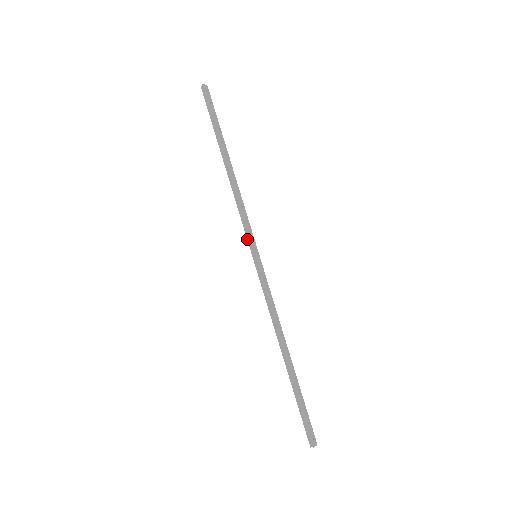
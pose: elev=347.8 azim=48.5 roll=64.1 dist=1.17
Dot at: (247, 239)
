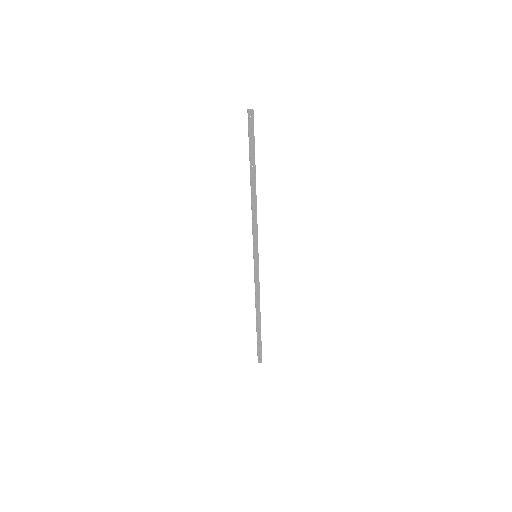
Dot at: (253, 243)
